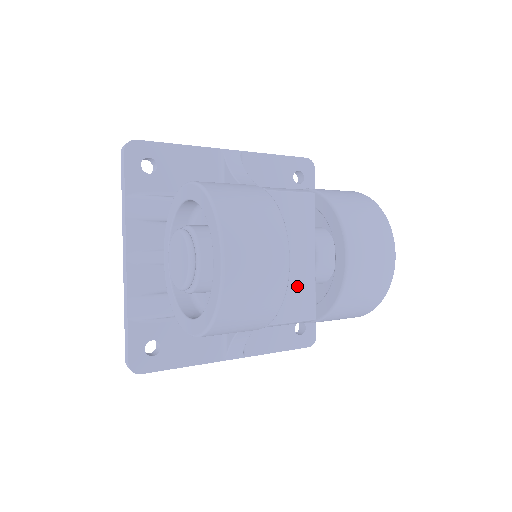
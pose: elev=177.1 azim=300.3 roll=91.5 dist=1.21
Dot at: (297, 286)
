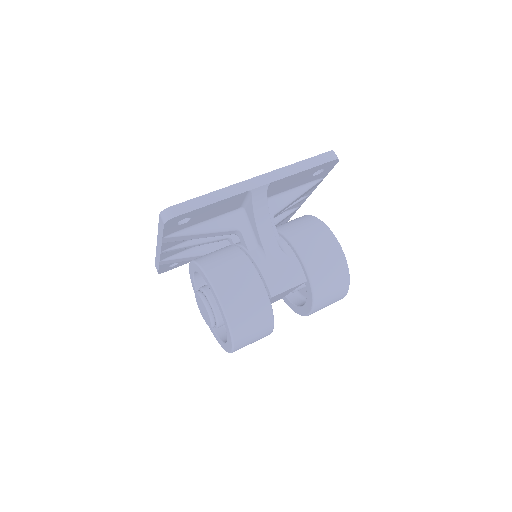
Dot at: occluded
